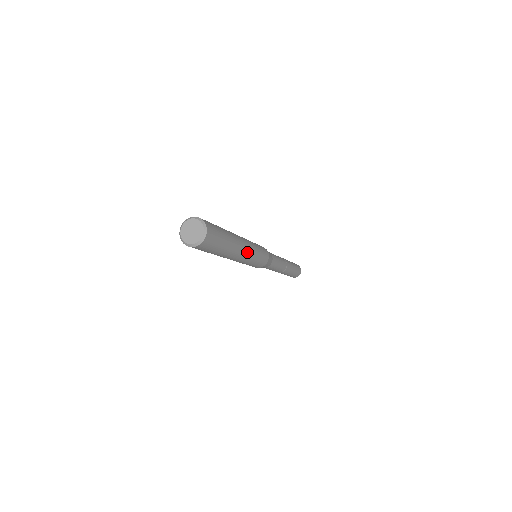
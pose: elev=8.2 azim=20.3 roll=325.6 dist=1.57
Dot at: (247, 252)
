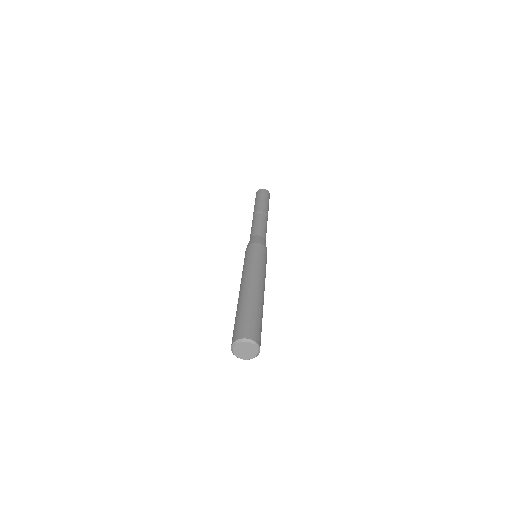
Dot at: occluded
